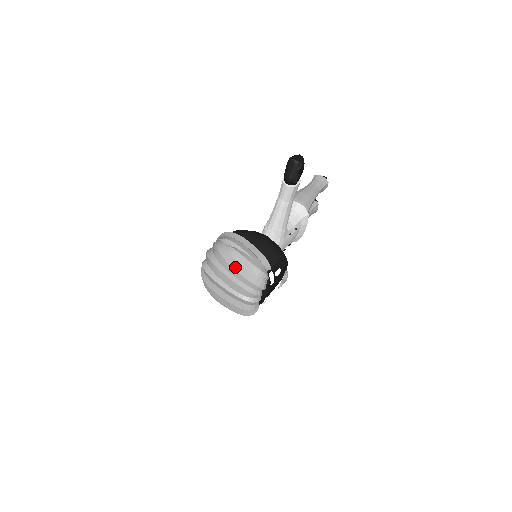
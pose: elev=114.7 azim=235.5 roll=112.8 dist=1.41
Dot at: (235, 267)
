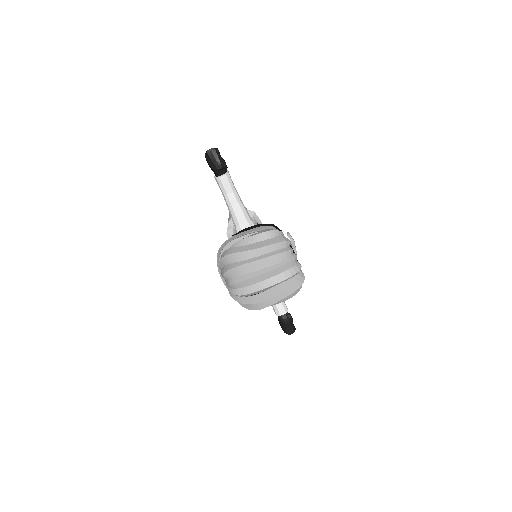
Dot at: (254, 247)
